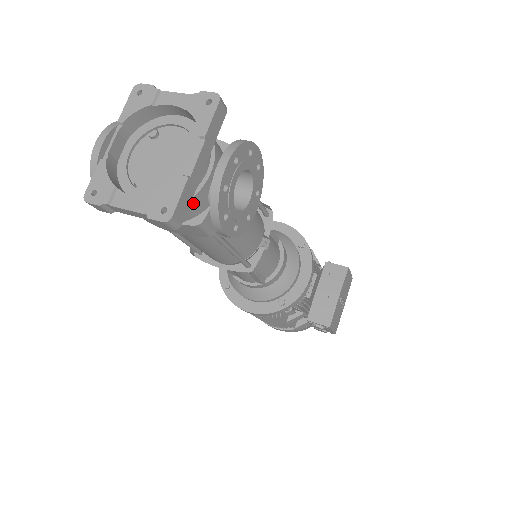
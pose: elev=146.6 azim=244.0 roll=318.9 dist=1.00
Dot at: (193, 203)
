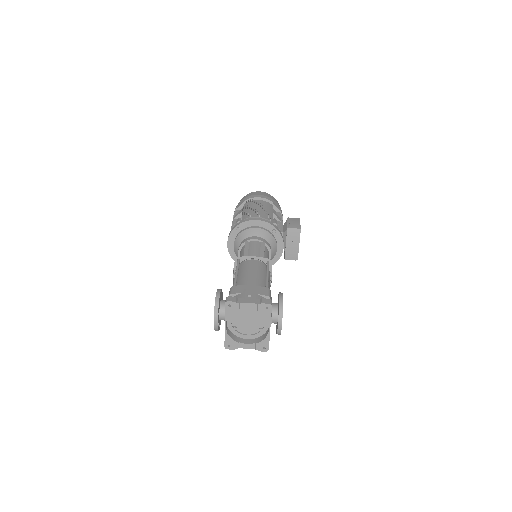
Dot at: occluded
